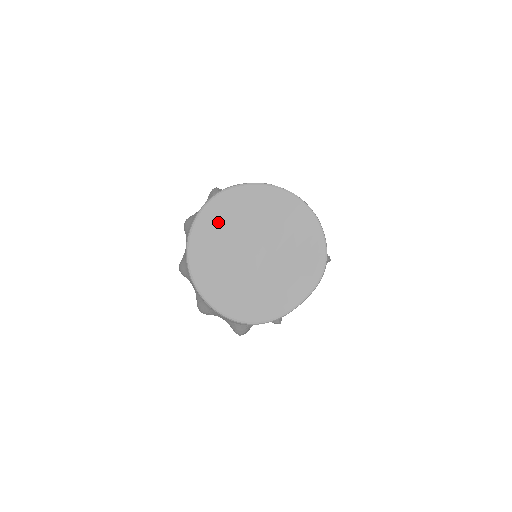
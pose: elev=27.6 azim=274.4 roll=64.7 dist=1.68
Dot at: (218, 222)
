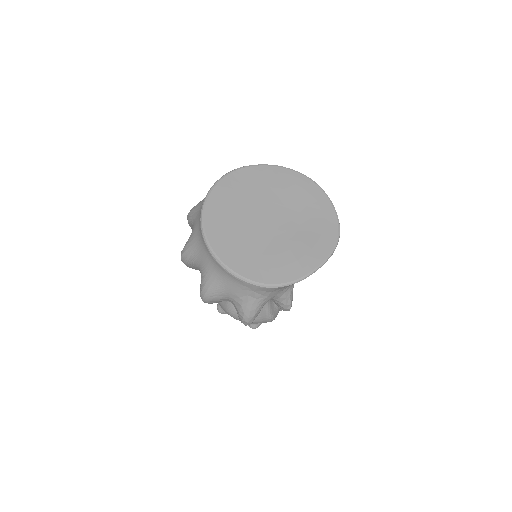
Dot at: (234, 193)
